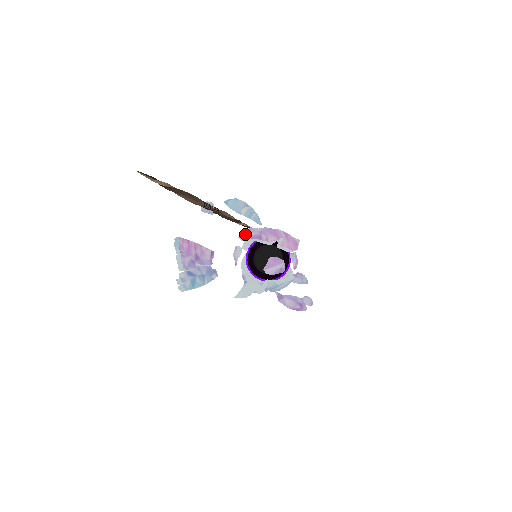
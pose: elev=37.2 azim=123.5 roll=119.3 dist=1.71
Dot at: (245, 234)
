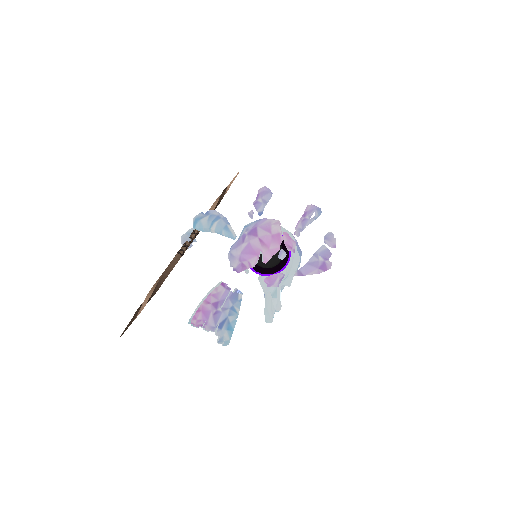
Dot at: (231, 265)
